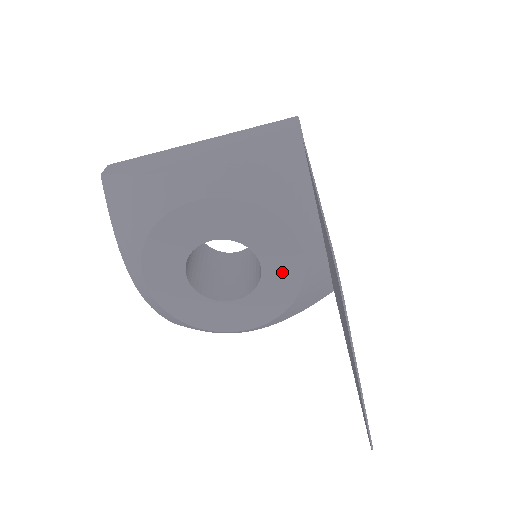
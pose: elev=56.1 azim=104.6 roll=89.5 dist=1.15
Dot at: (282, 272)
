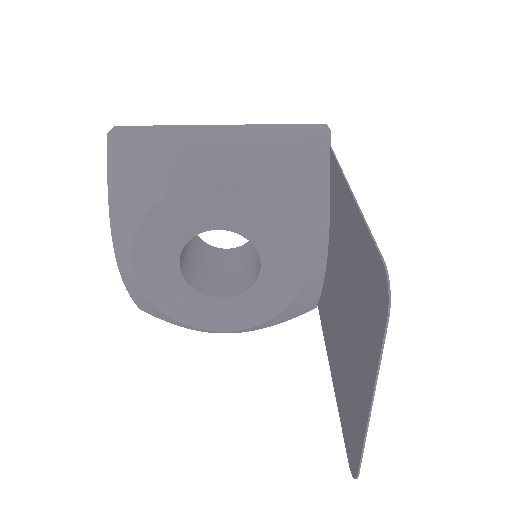
Dot at: (280, 278)
